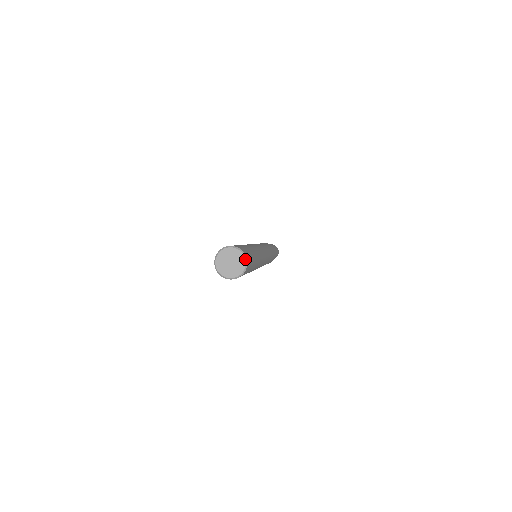
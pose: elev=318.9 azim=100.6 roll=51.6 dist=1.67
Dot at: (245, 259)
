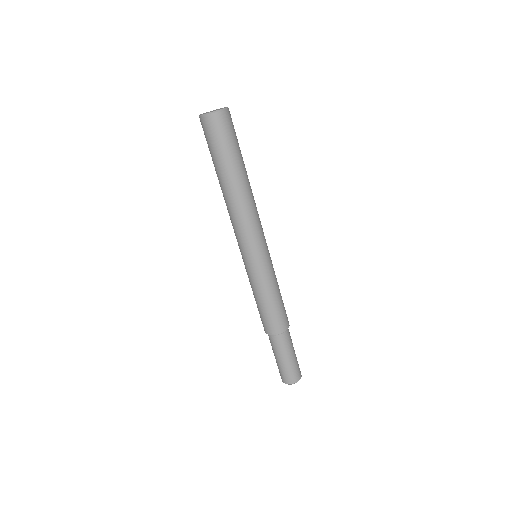
Dot at: (227, 107)
